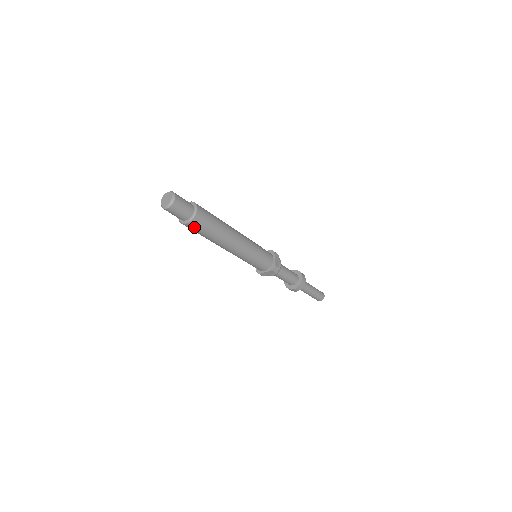
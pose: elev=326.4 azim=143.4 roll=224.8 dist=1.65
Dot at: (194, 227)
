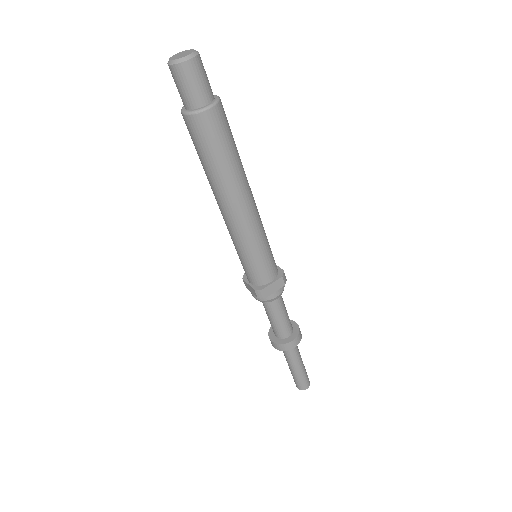
Dot at: (215, 124)
